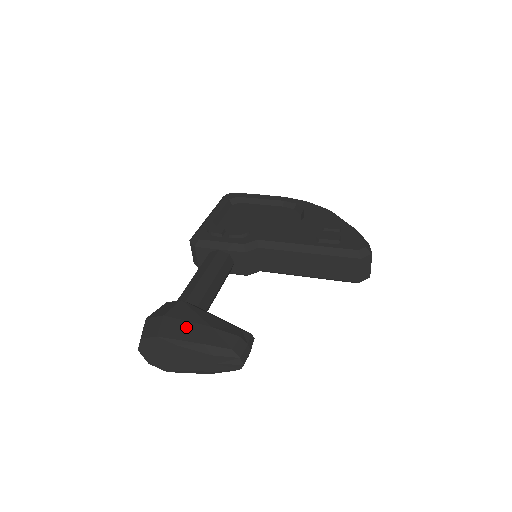
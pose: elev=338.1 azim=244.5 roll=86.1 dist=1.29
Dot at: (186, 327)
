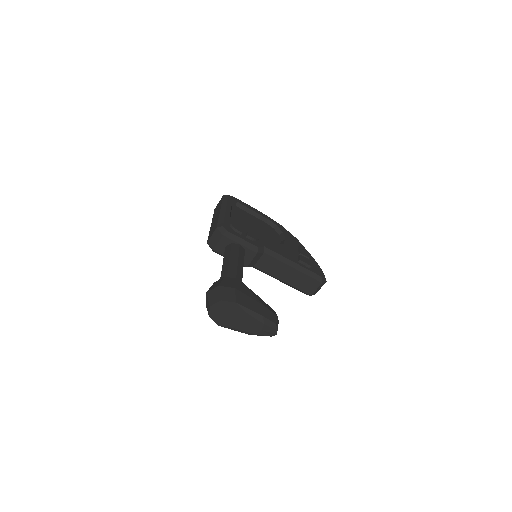
Dot at: (250, 301)
